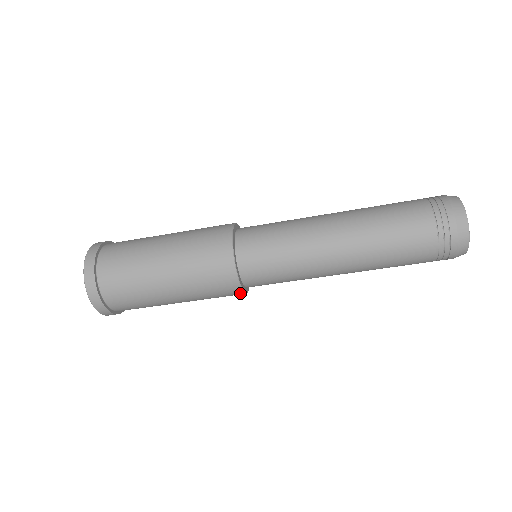
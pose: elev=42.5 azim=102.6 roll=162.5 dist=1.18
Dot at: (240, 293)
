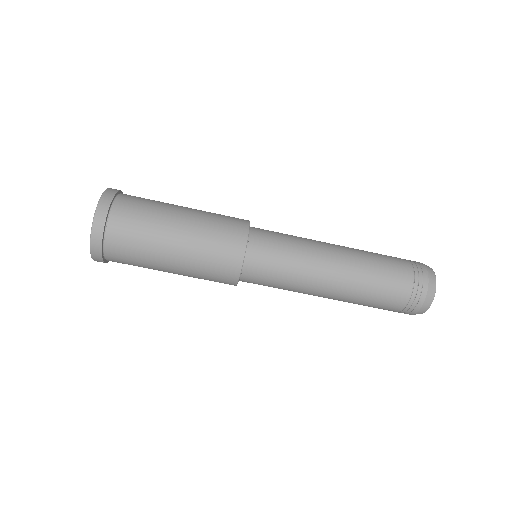
Dot at: (234, 280)
